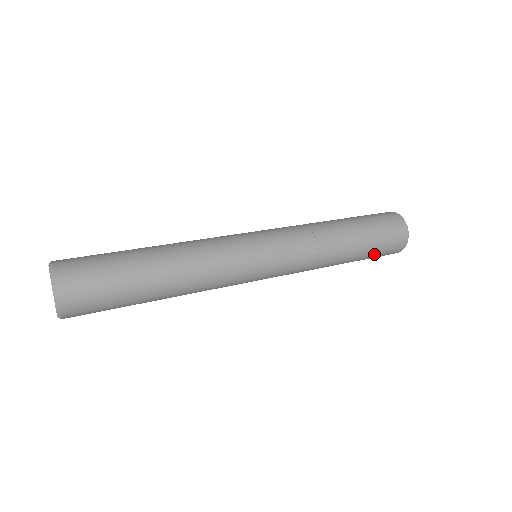
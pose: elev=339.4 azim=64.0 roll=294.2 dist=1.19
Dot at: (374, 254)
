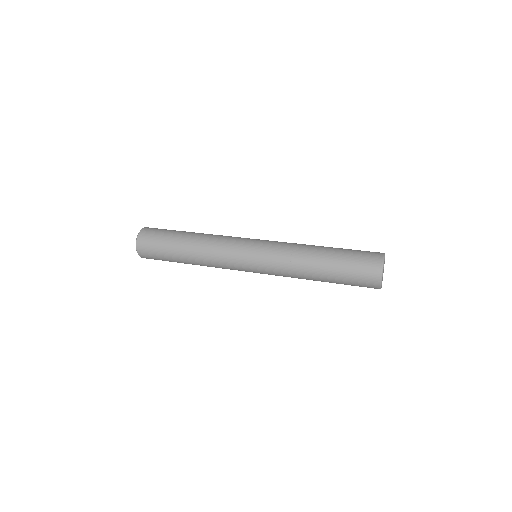
Dot at: (347, 271)
